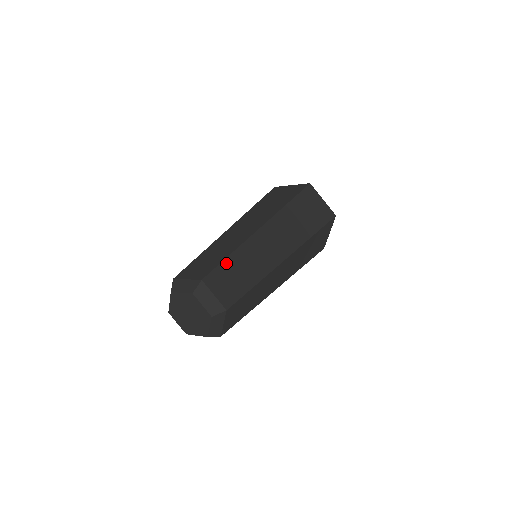
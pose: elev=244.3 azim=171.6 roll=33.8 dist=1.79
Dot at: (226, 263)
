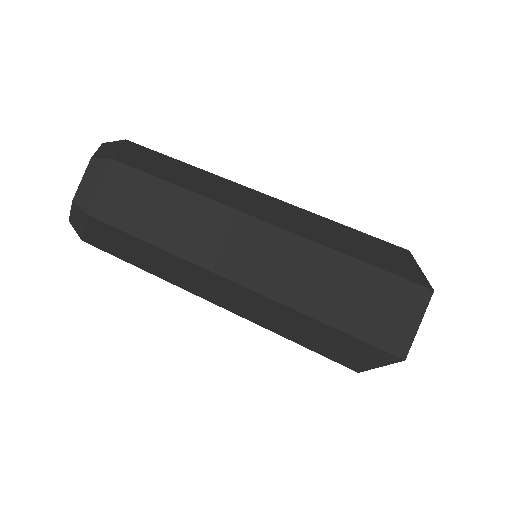
Dot at: (177, 162)
